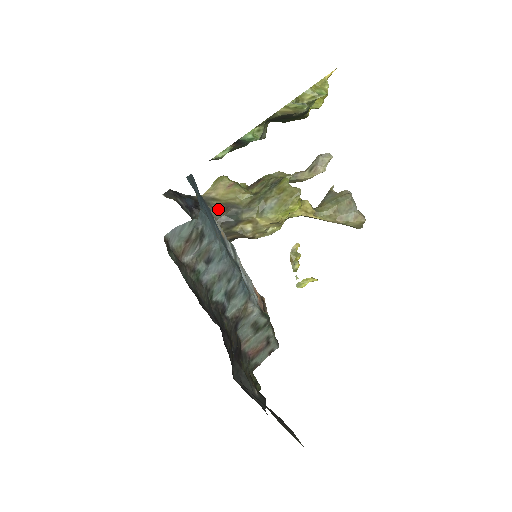
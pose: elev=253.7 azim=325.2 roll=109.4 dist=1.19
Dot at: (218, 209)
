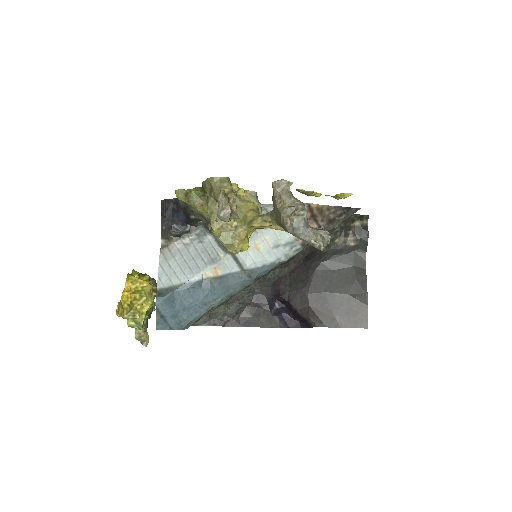
Dot at: occluded
